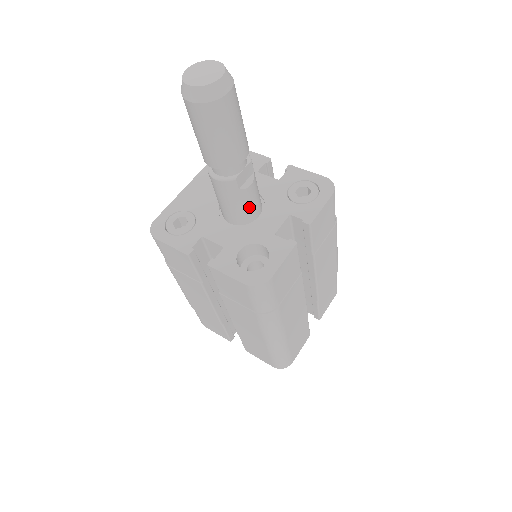
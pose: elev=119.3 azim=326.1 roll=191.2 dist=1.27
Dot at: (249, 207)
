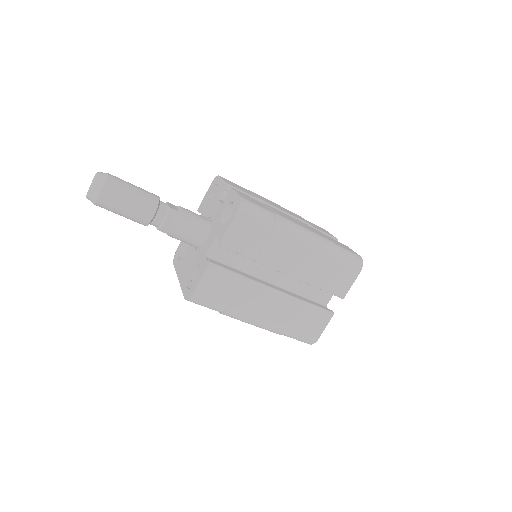
Dot at: (198, 218)
